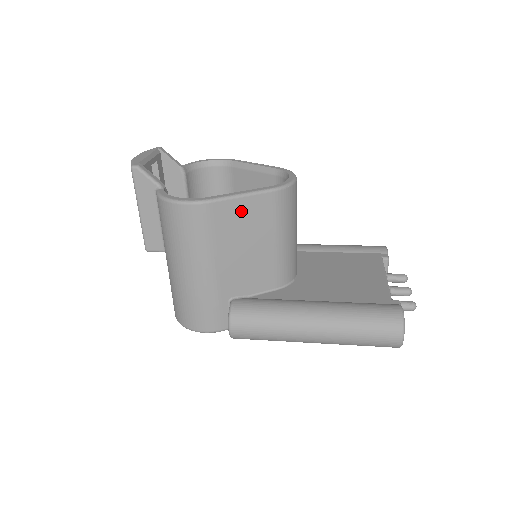
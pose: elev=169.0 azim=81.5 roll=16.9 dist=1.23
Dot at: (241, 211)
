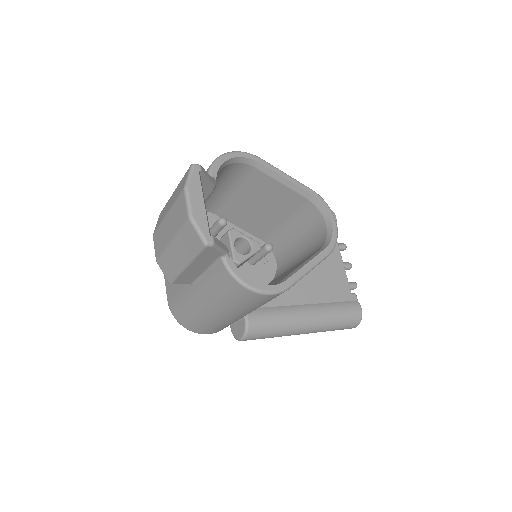
Dot at: occluded
